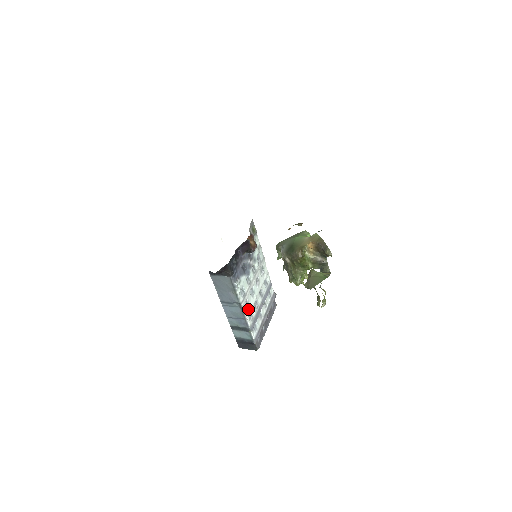
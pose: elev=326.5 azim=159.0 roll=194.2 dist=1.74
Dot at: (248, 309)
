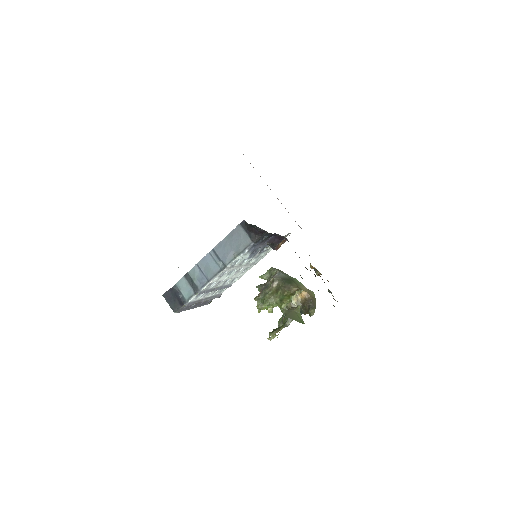
Dot at: (219, 278)
